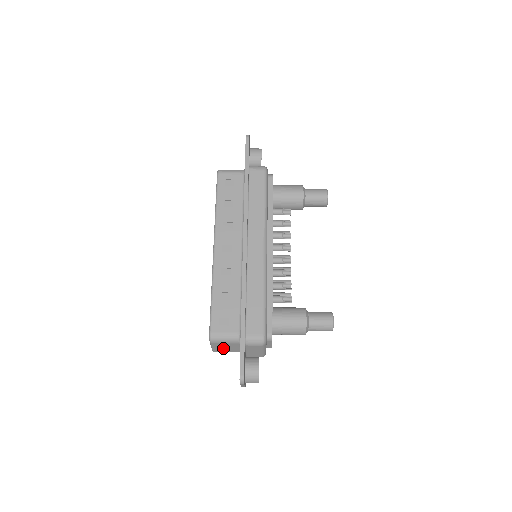
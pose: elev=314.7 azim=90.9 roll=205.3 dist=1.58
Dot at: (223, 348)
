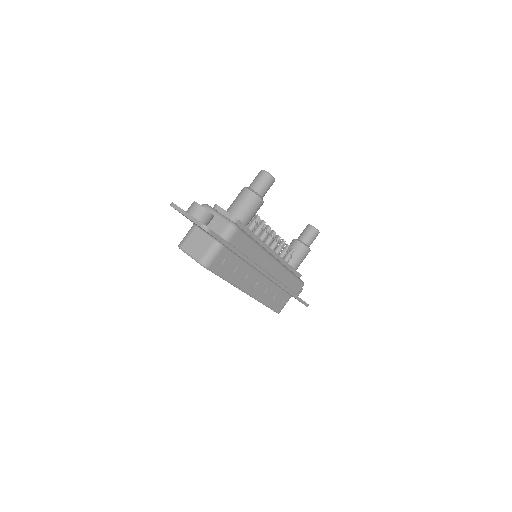
Dot at: occluded
